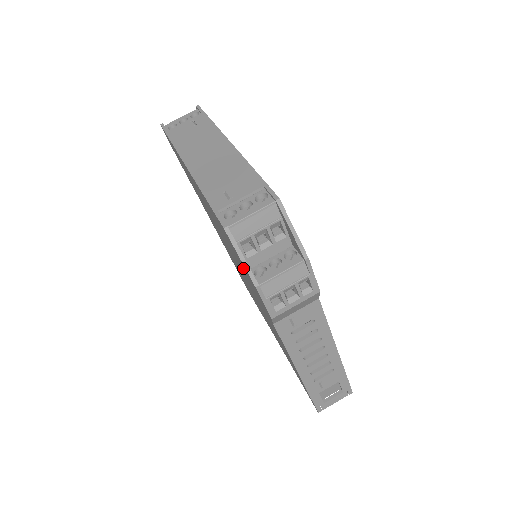
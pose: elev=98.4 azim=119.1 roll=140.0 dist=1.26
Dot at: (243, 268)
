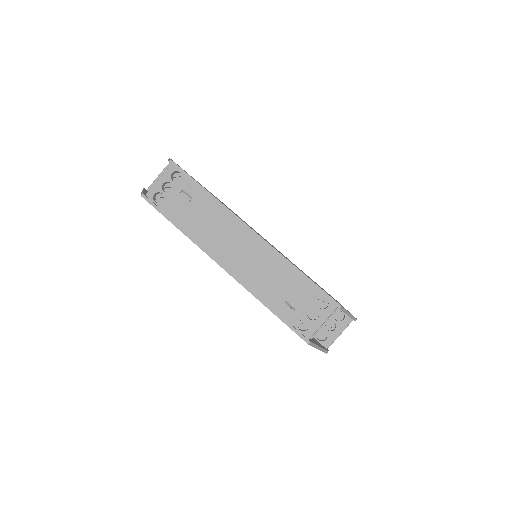
Dot at: occluded
